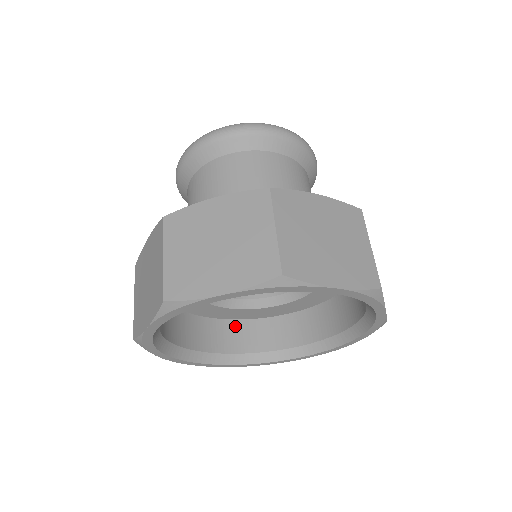
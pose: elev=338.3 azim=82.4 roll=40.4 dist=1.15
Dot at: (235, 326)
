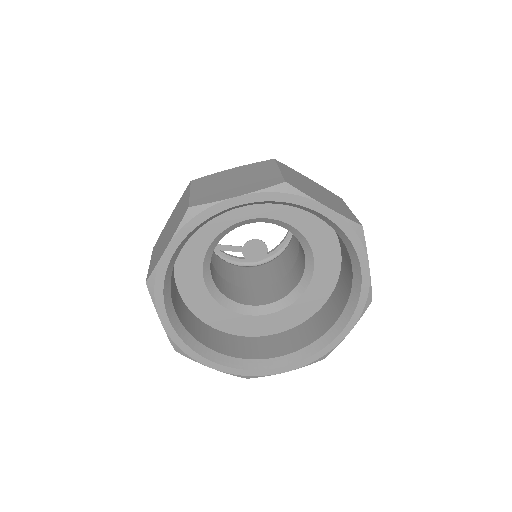
Dot at: (231, 339)
